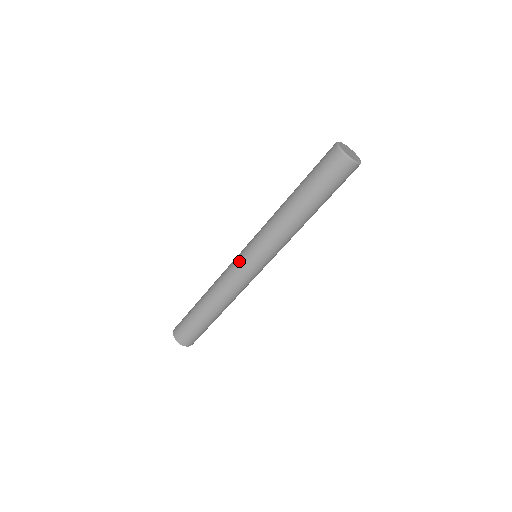
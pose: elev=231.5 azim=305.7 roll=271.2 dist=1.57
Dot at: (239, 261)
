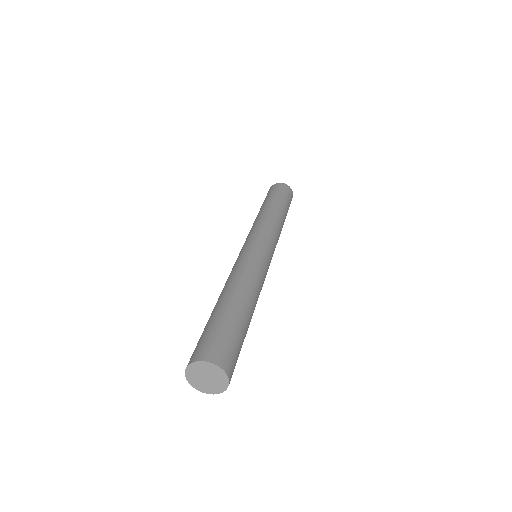
Dot at: (240, 253)
